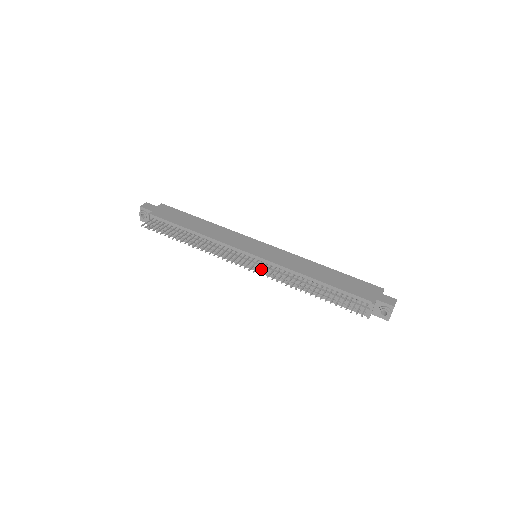
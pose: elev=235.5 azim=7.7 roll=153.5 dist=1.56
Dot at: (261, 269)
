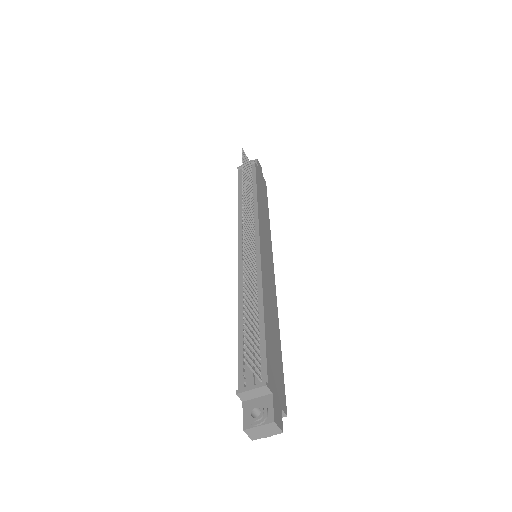
Dot at: (249, 246)
